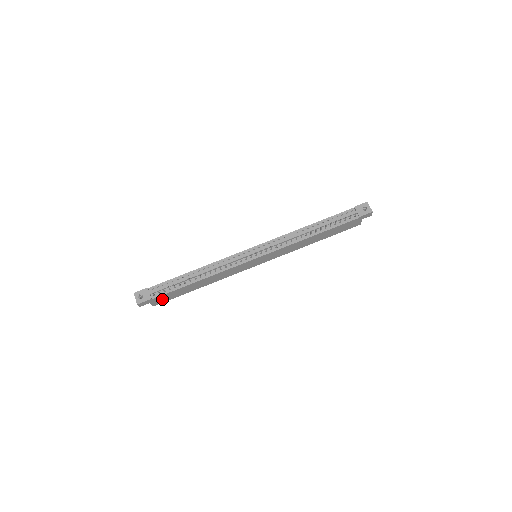
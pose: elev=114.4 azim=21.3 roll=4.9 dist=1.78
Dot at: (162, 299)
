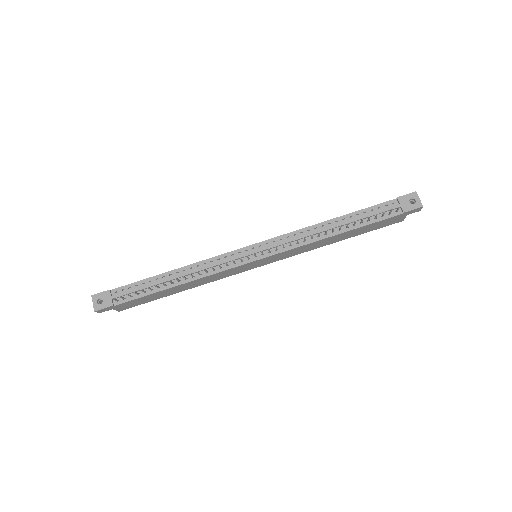
Dot at: (129, 304)
